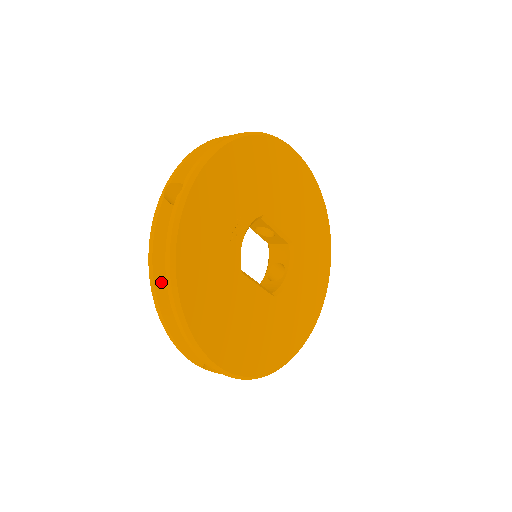
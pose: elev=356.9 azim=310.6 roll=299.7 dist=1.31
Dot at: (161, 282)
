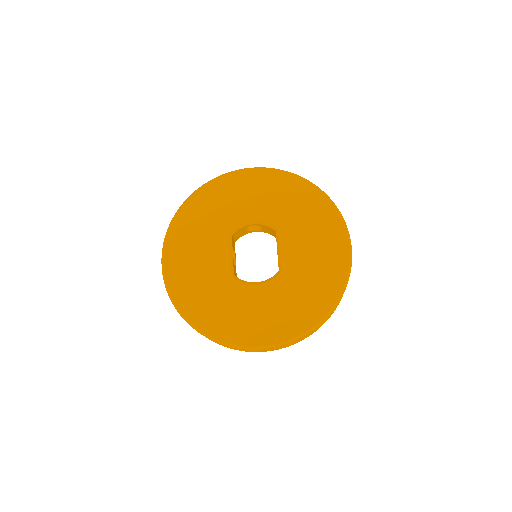
Dot at: occluded
